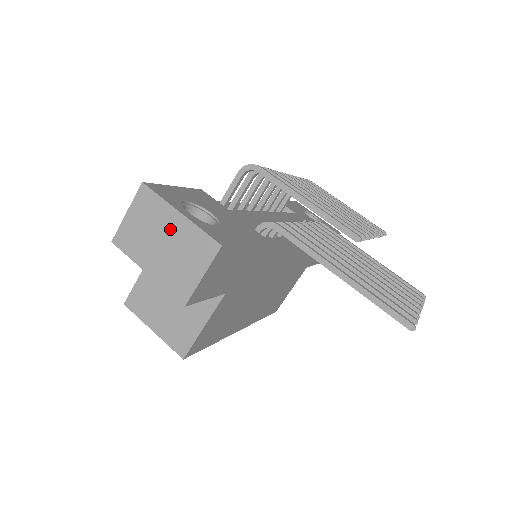
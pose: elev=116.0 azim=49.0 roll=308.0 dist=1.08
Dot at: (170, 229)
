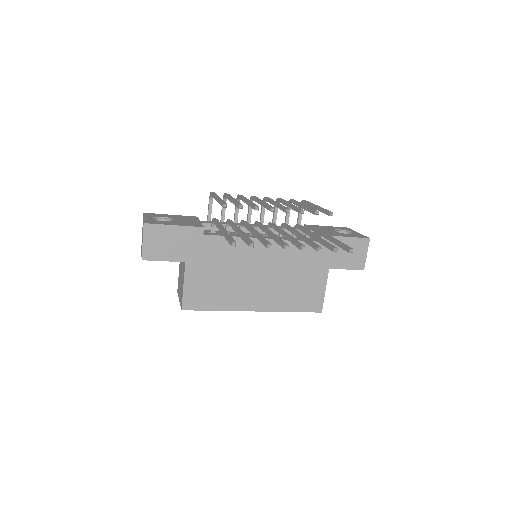
Dot at: occluded
